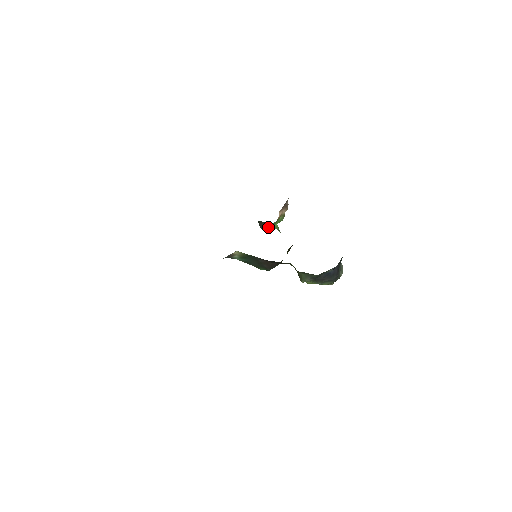
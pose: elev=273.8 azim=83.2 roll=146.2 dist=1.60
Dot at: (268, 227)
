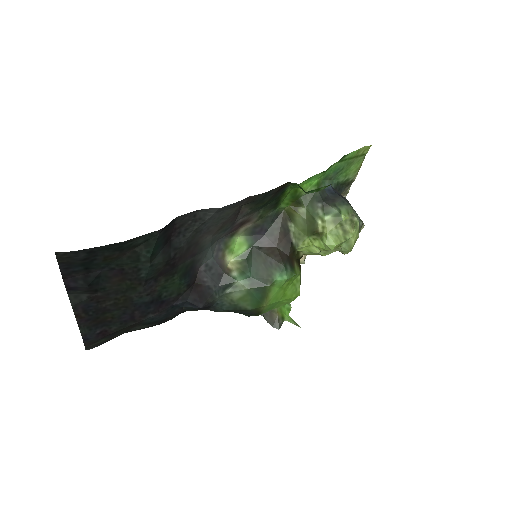
Dot at: (279, 318)
